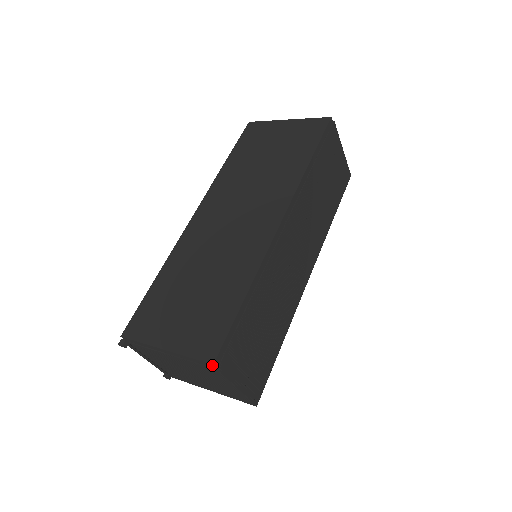
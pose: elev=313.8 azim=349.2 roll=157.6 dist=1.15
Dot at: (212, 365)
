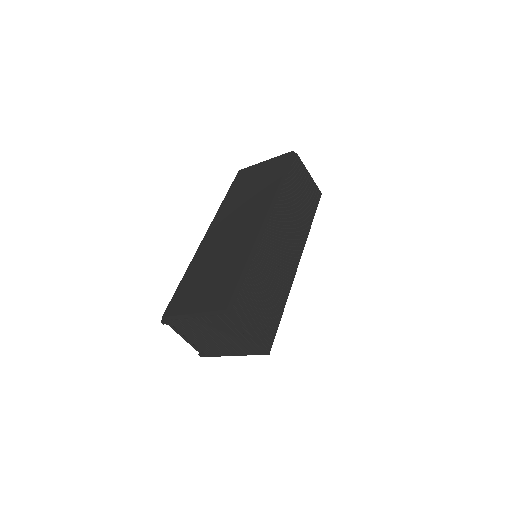
Dot at: (226, 311)
